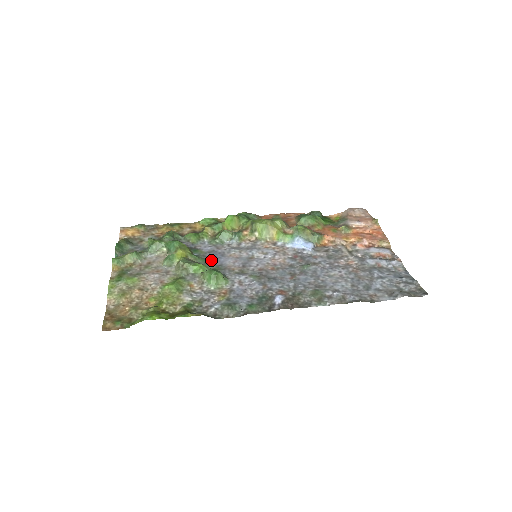
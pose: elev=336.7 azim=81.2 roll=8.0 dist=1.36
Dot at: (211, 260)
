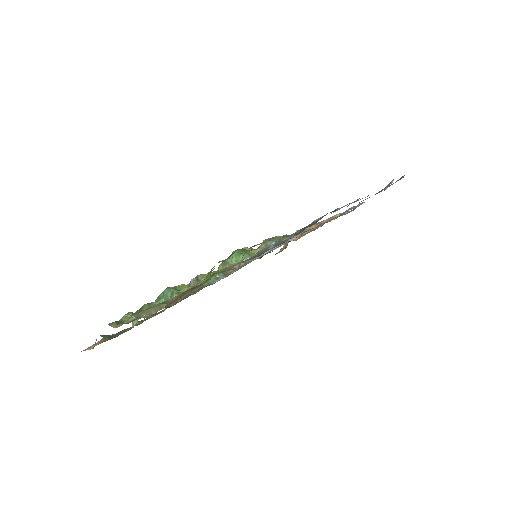
Dot at: occluded
